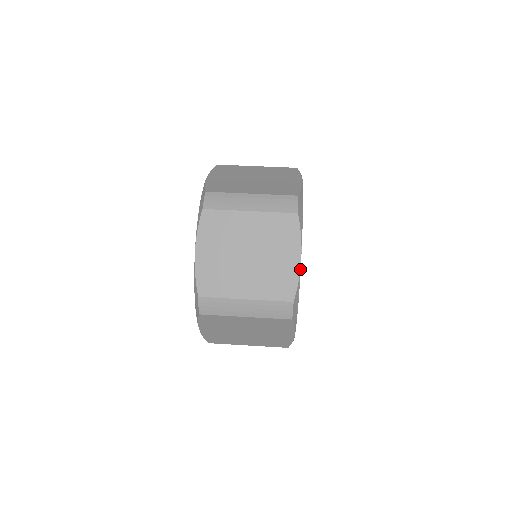
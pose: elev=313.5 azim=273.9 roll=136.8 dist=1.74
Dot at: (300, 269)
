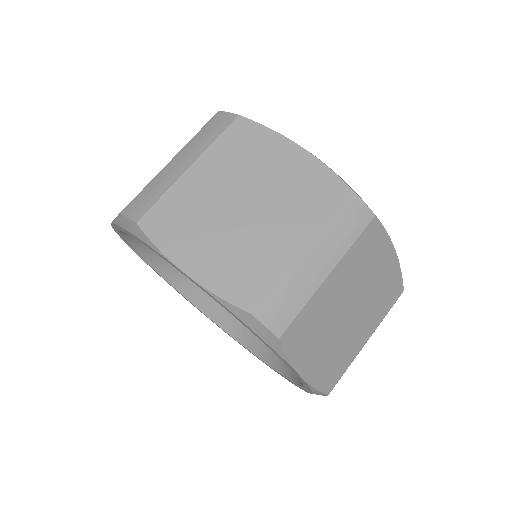
Dot at: (313, 155)
